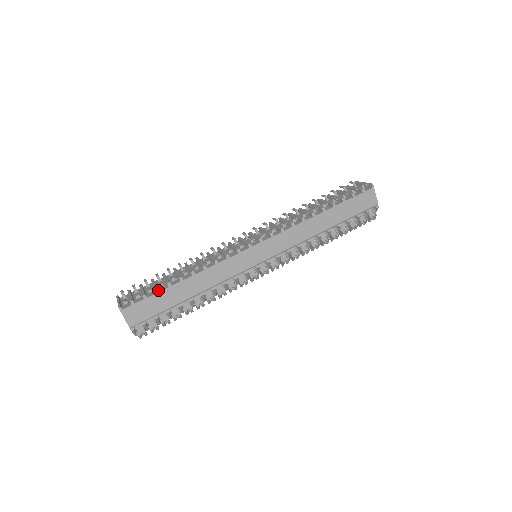
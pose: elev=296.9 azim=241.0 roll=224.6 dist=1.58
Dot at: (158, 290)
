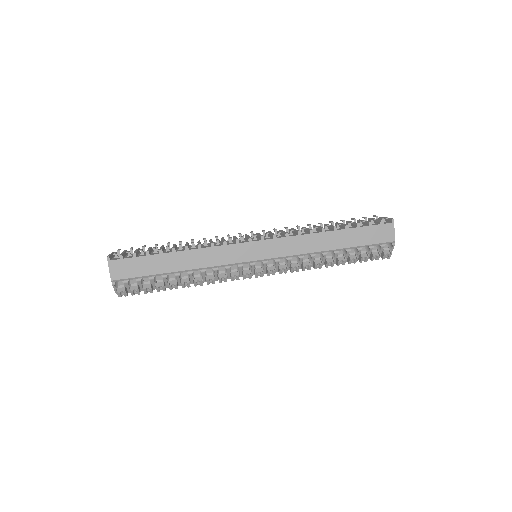
Dot at: (149, 253)
